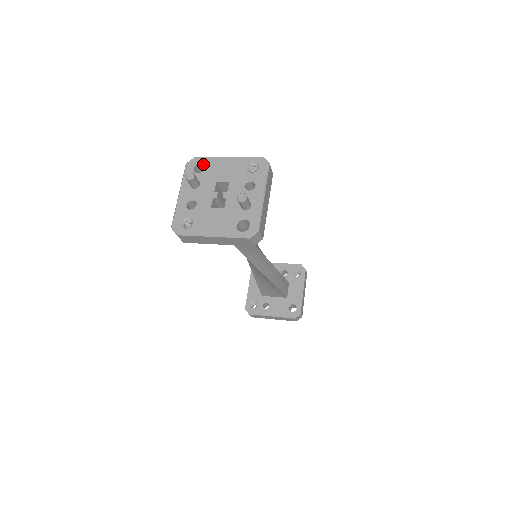
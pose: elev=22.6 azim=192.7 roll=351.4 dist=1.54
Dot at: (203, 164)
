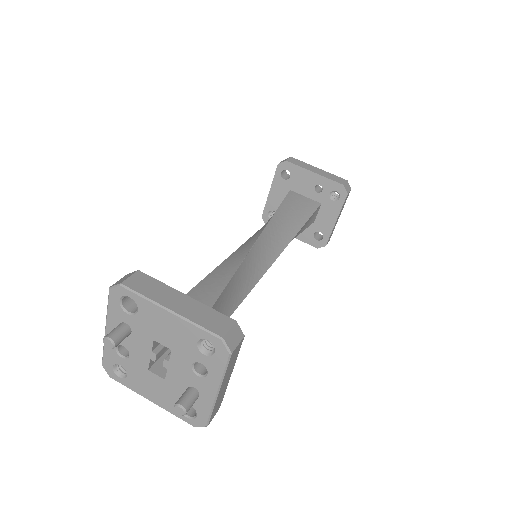
Dot at: (135, 297)
